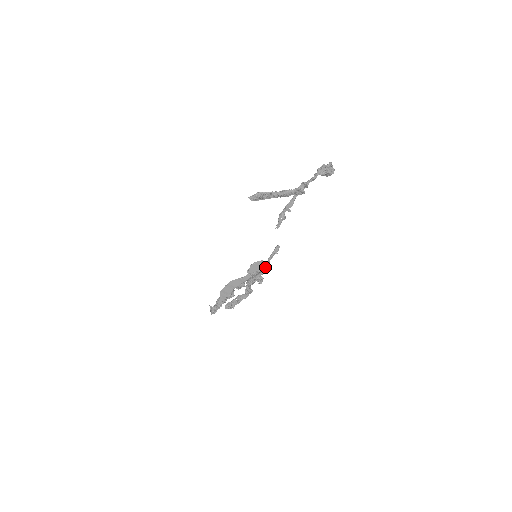
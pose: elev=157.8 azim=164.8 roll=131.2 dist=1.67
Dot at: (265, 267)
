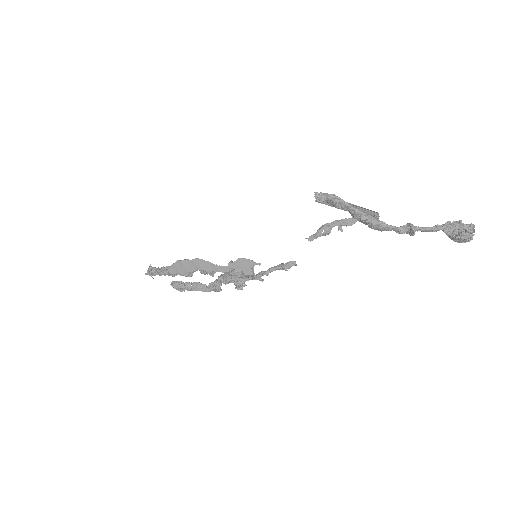
Dot at: (259, 276)
